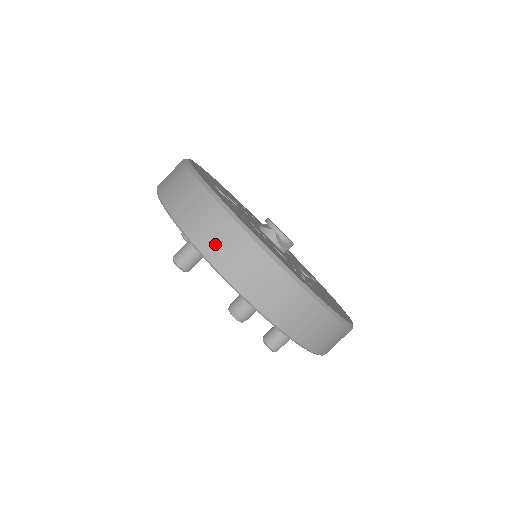
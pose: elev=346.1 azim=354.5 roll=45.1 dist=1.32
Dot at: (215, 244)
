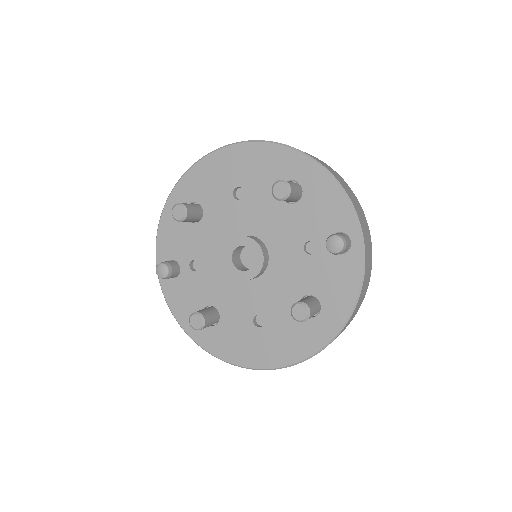
Dot at: (343, 184)
